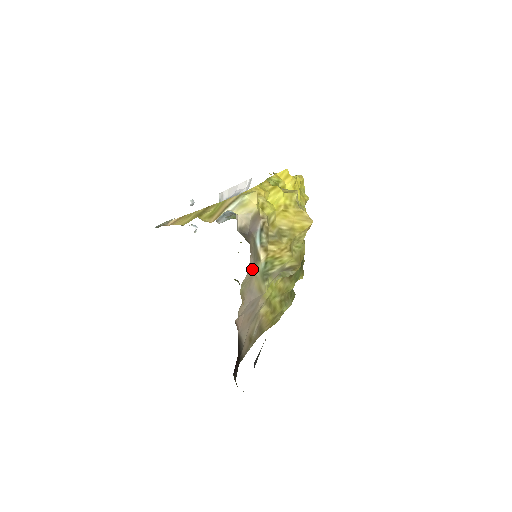
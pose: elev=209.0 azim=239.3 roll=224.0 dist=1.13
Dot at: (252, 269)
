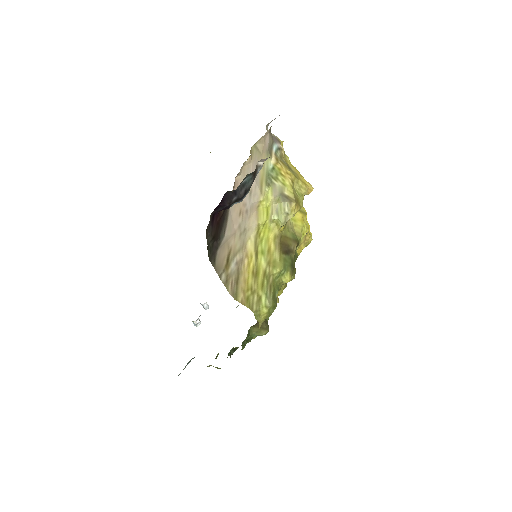
Dot at: (265, 150)
